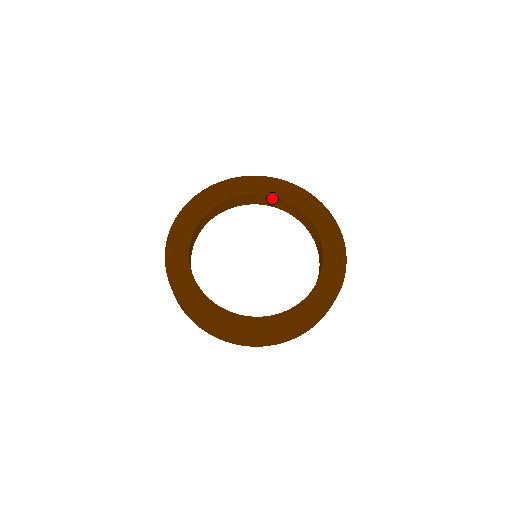
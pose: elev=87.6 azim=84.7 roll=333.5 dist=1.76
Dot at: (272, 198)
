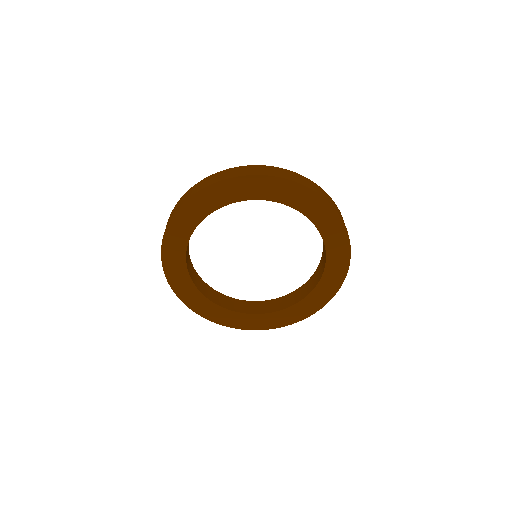
Dot at: (279, 201)
